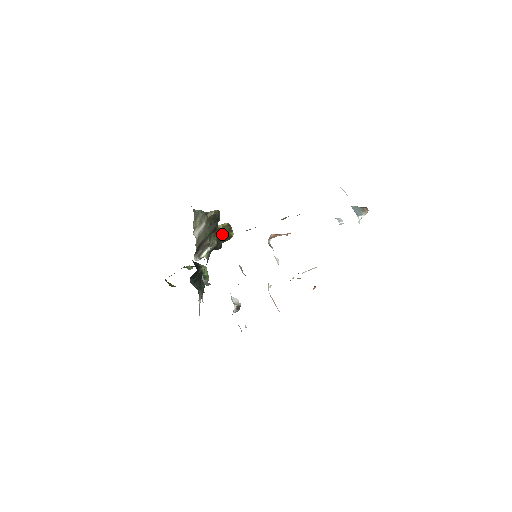
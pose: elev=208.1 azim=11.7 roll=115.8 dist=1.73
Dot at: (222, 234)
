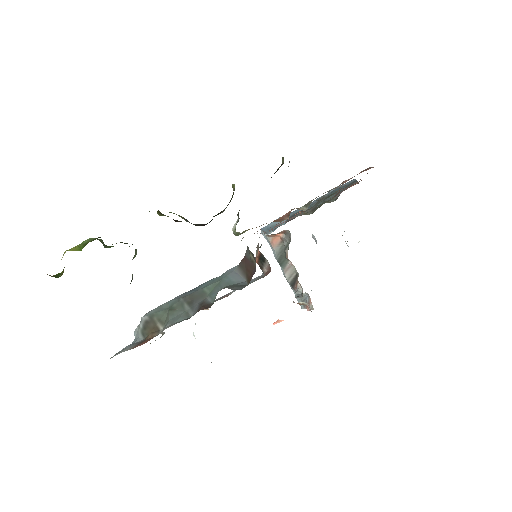
Dot at: occluded
